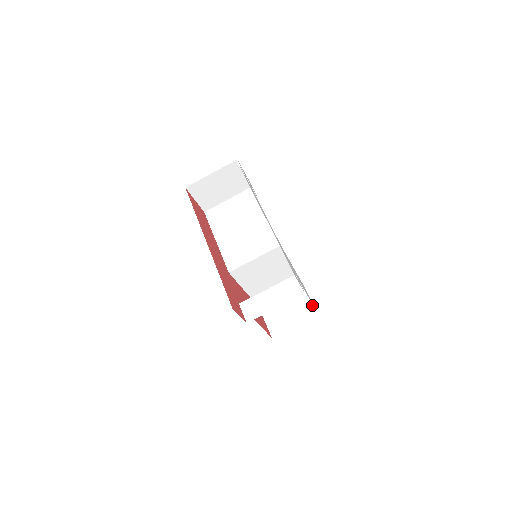
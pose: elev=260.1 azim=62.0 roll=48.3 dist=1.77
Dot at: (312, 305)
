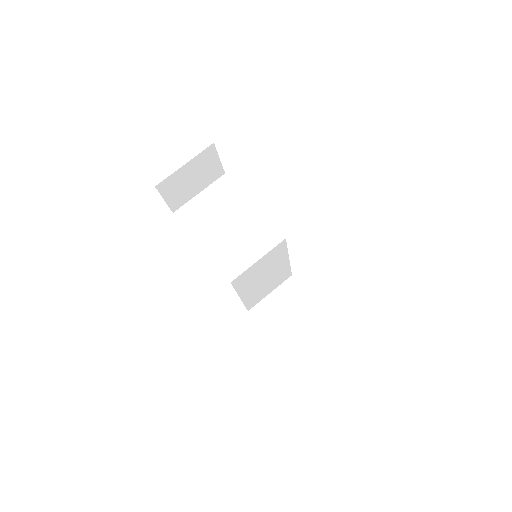
Dot at: occluded
